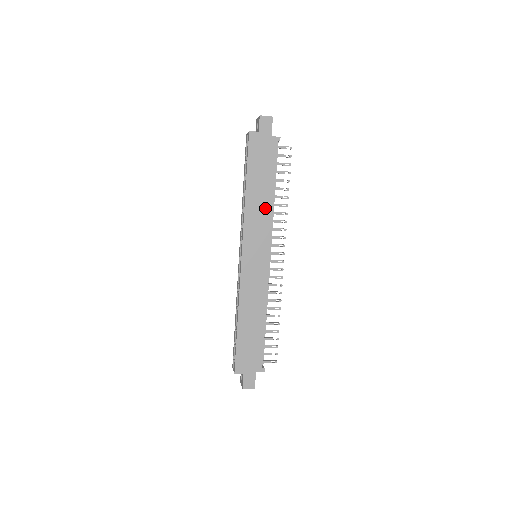
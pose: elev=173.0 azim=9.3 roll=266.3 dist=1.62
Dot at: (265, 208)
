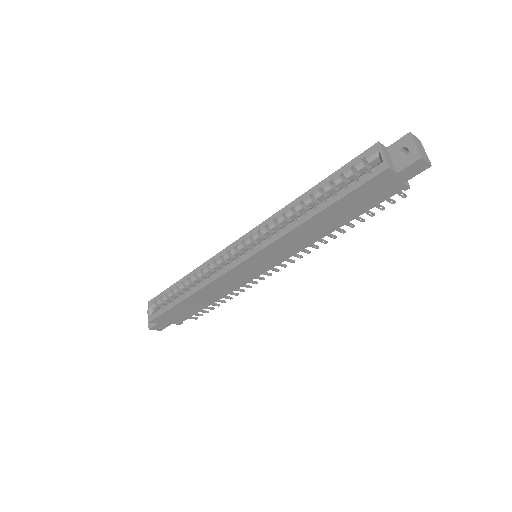
Dot at: (312, 237)
